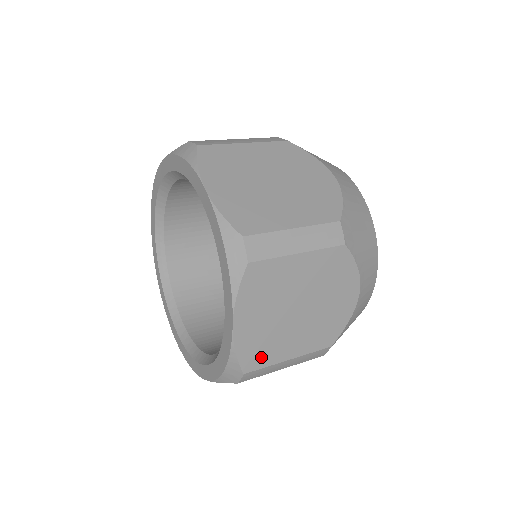
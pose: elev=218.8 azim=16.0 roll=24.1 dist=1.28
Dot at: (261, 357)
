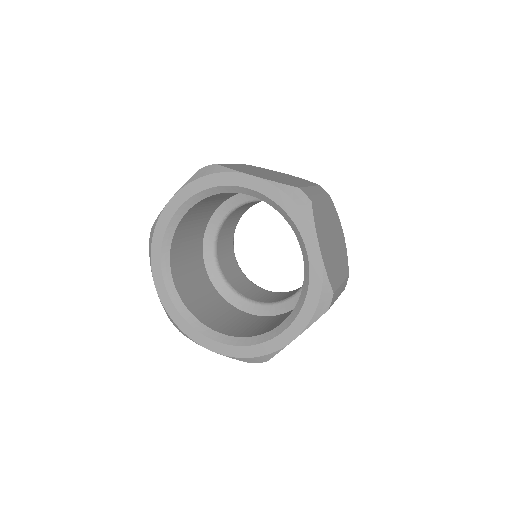
Dot at: occluded
